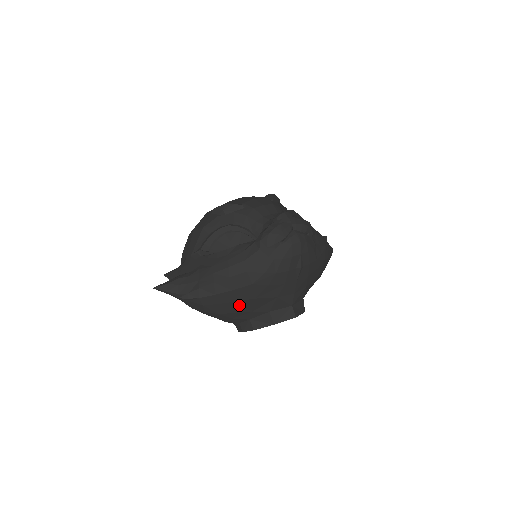
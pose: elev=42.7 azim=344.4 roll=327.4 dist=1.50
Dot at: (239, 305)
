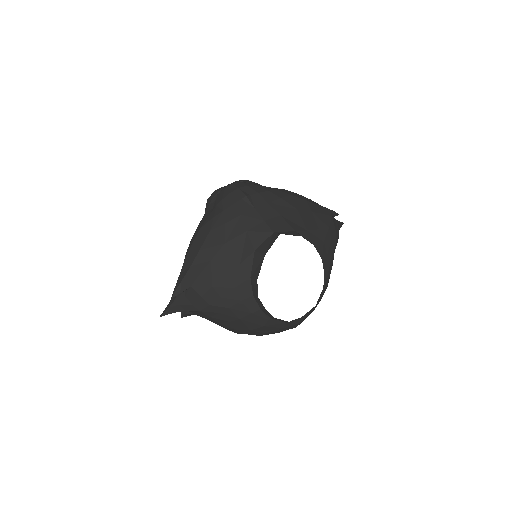
Dot at: (220, 263)
